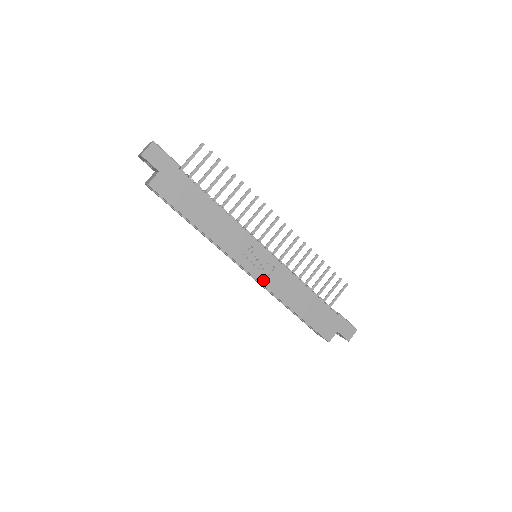
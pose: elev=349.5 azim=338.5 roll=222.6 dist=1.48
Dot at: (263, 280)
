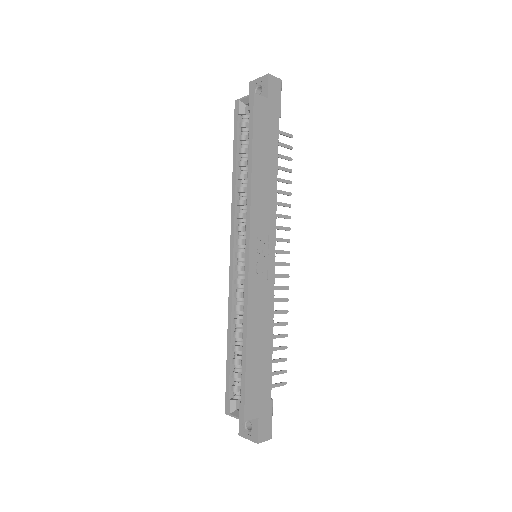
Dot at: (252, 277)
